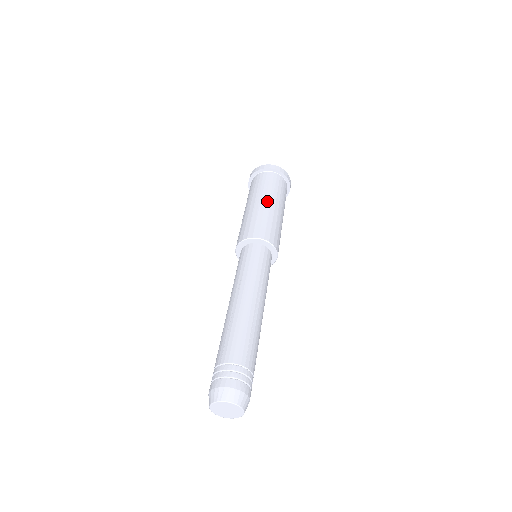
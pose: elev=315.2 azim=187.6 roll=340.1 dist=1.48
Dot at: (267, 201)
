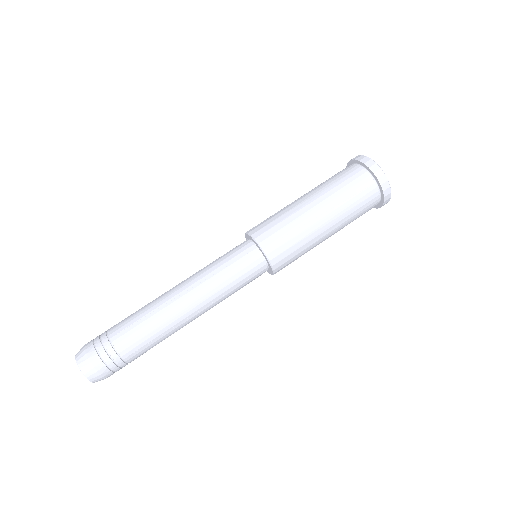
Dot at: (325, 219)
